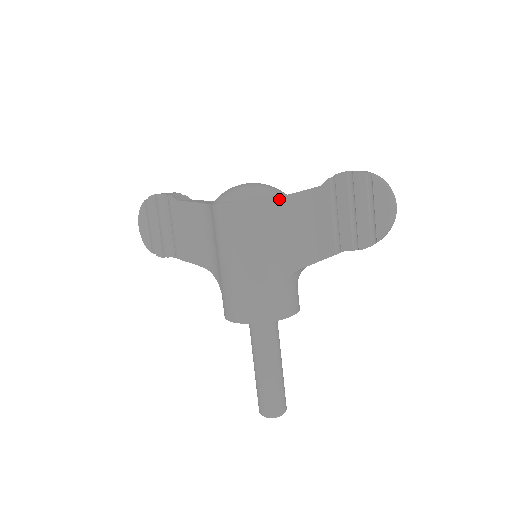
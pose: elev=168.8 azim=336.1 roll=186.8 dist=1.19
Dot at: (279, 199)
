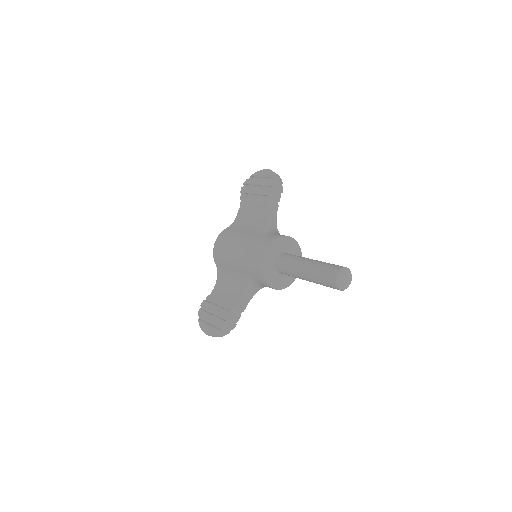
Dot at: (233, 223)
